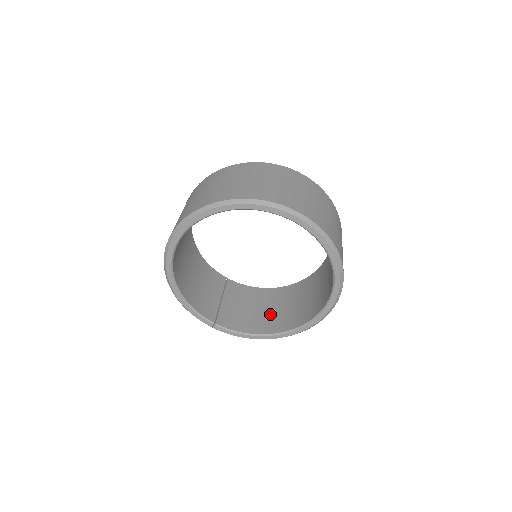
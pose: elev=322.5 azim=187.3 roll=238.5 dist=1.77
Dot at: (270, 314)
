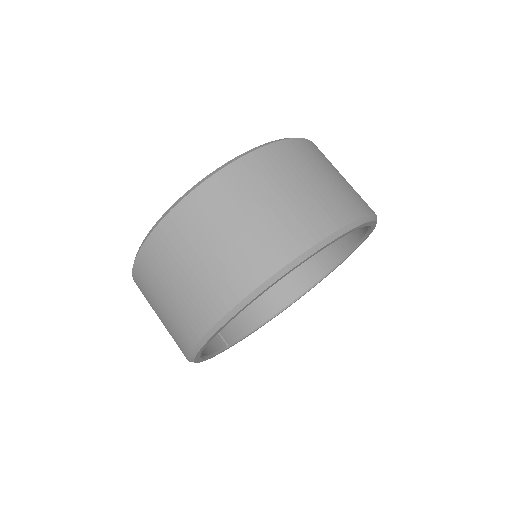
Dot at: occluded
